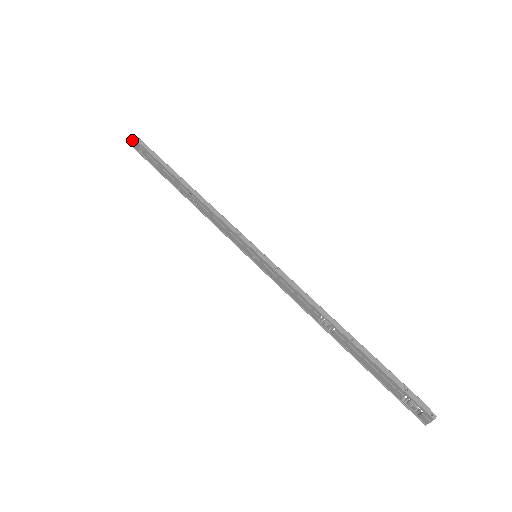
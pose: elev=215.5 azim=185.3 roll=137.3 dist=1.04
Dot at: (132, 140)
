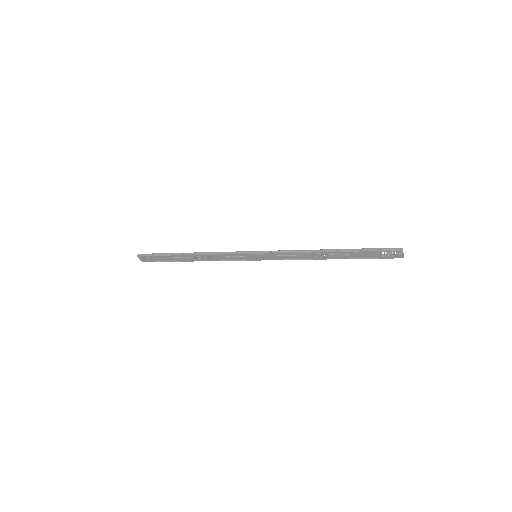
Dot at: occluded
